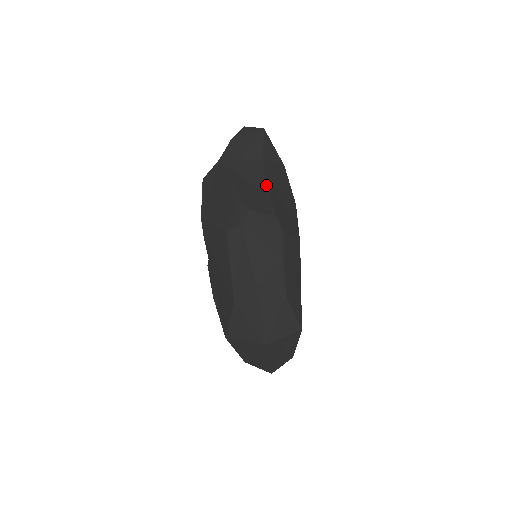
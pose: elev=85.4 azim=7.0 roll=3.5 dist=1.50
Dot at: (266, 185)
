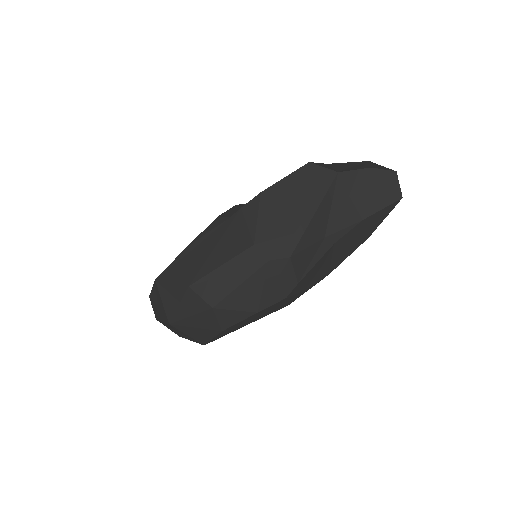
Dot at: (332, 245)
